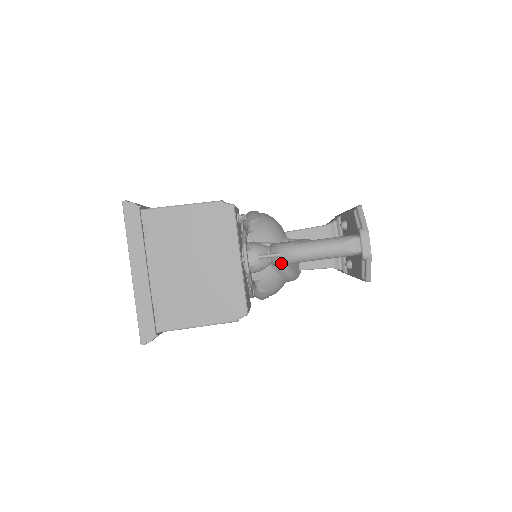
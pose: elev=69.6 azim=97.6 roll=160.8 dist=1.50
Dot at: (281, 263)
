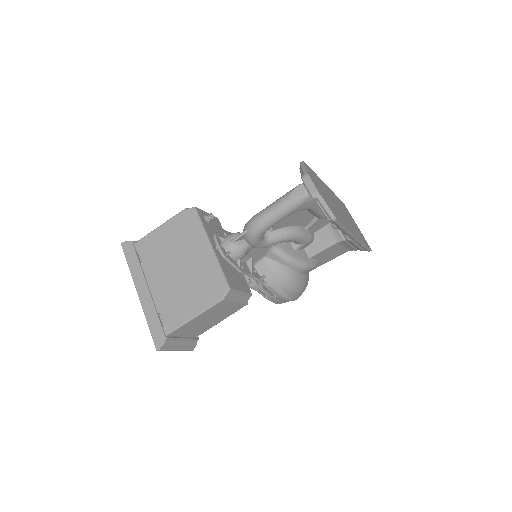
Dot at: (251, 238)
